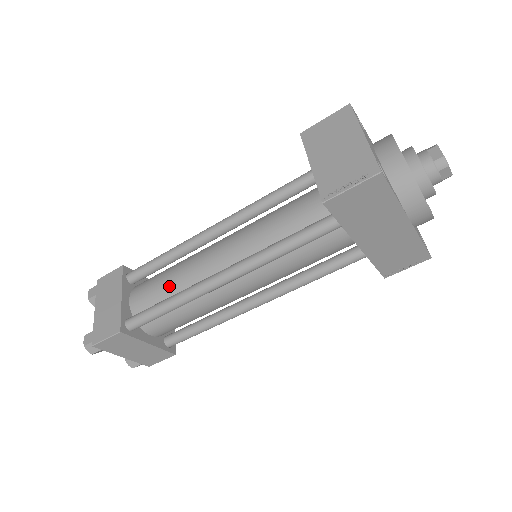
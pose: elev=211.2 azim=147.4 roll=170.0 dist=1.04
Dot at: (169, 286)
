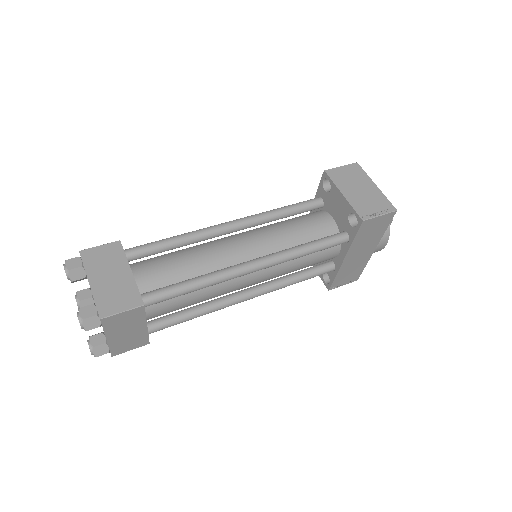
Dot at: (188, 268)
